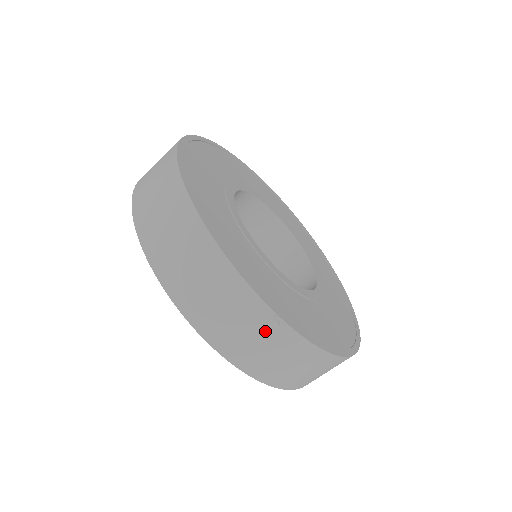
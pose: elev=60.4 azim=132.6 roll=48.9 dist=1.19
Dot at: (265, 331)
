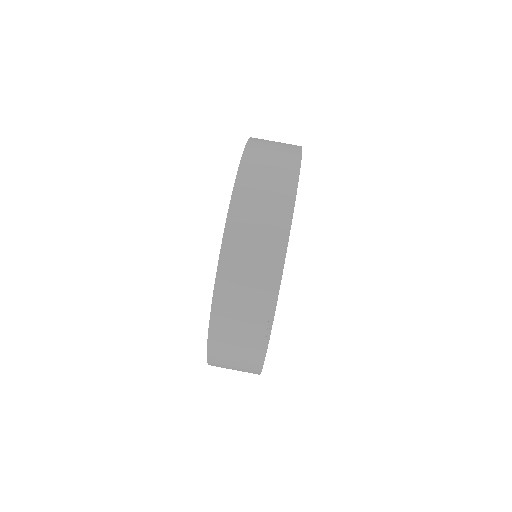
Dot at: (253, 332)
